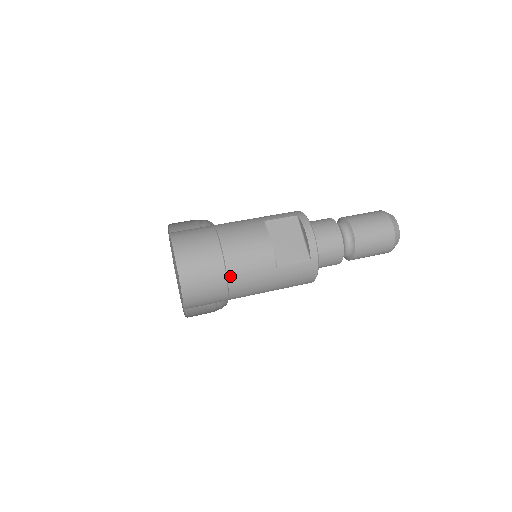
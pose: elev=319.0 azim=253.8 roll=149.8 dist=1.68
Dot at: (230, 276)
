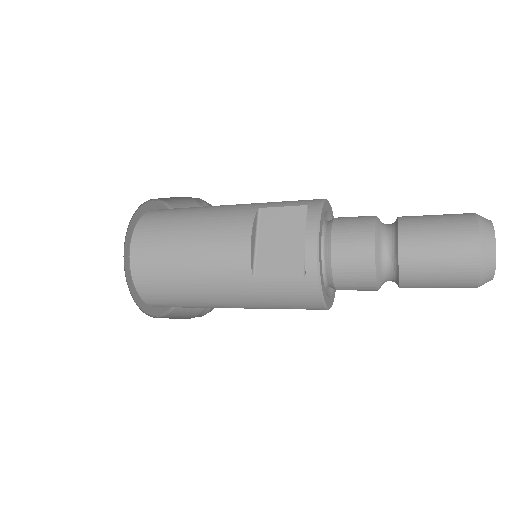
Dot at: (190, 277)
